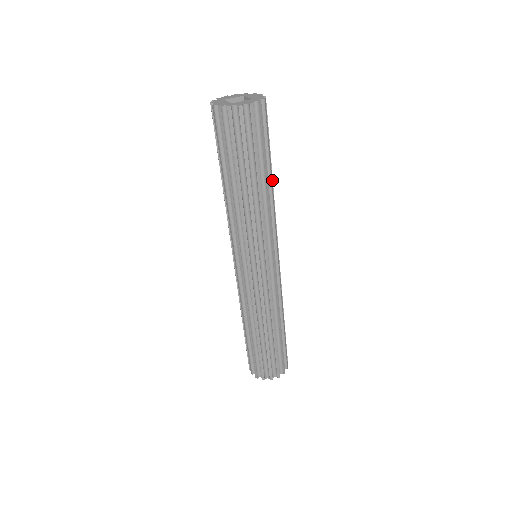
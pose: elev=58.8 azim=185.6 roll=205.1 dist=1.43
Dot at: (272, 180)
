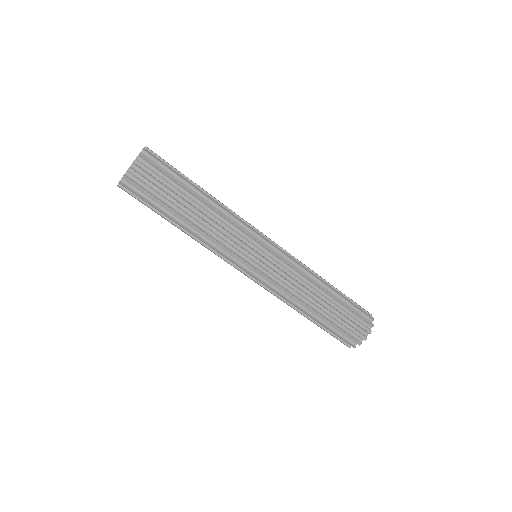
Dot at: (208, 194)
